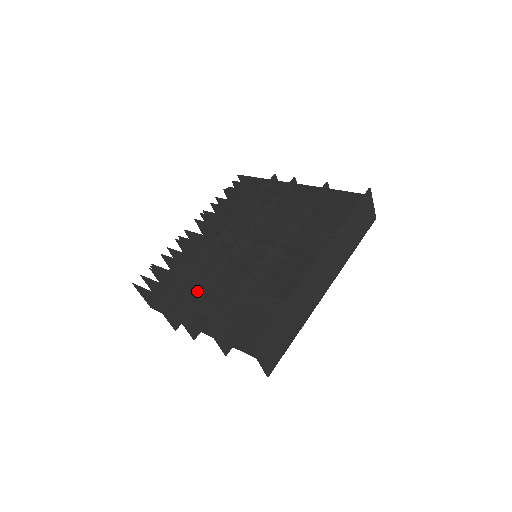
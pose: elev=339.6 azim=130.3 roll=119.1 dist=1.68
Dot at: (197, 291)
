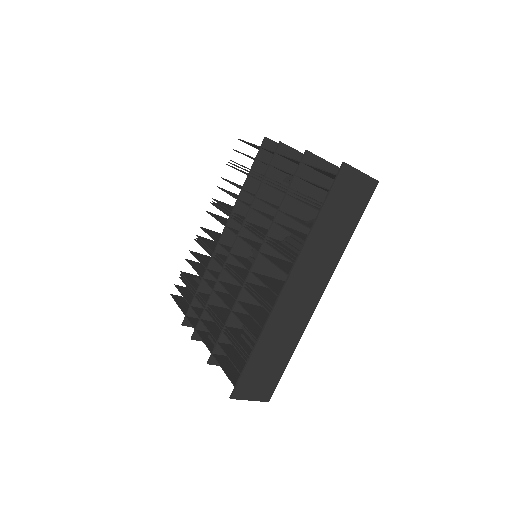
Dot at: (204, 313)
